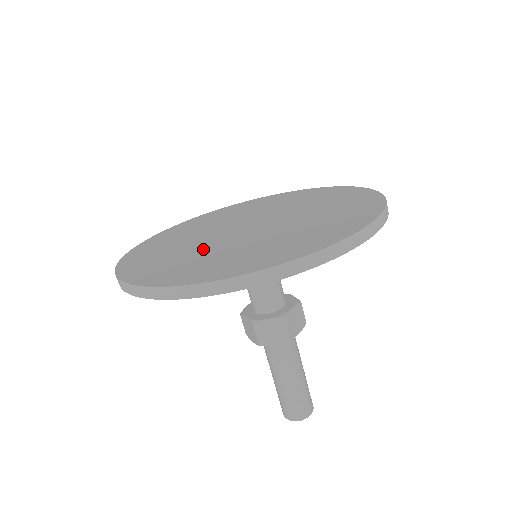
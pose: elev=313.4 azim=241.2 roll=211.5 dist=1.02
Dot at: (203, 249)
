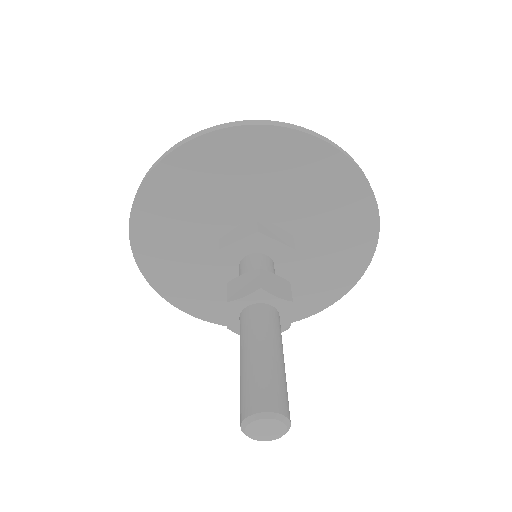
Dot at: occluded
